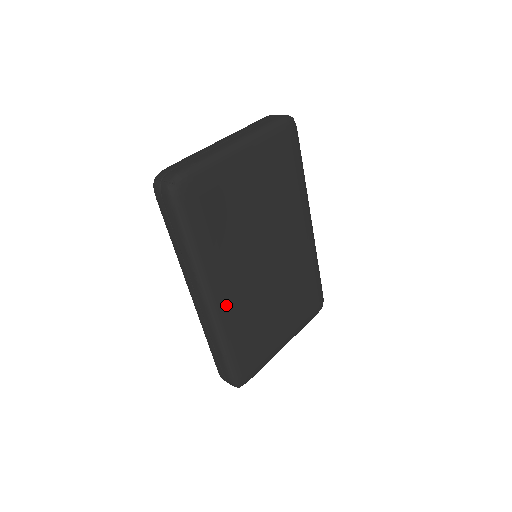
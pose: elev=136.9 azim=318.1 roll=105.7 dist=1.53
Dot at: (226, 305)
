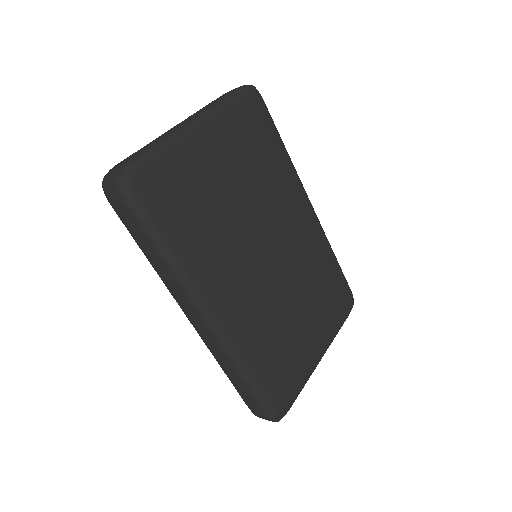
Dot at: (232, 319)
